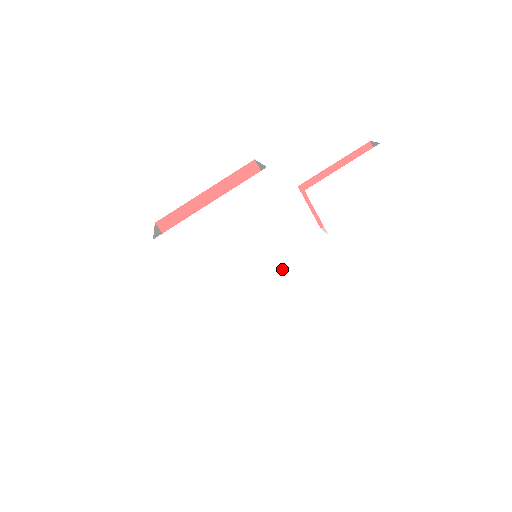
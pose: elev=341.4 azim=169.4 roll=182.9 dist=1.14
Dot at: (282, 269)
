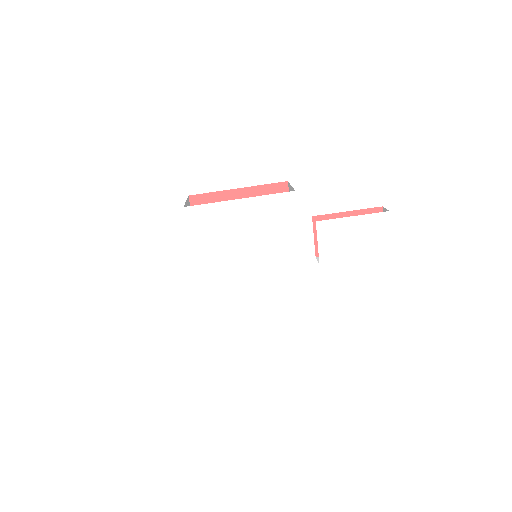
Dot at: (272, 275)
